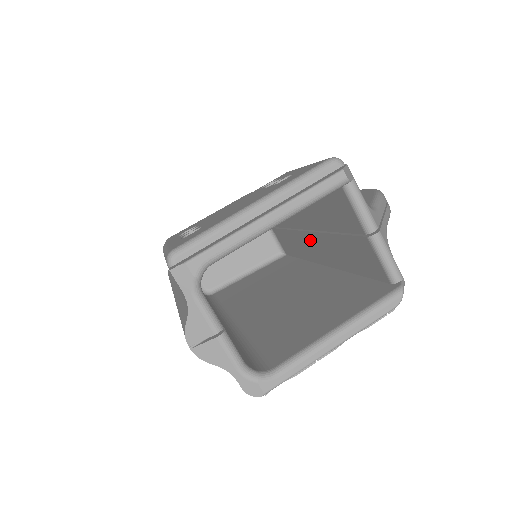
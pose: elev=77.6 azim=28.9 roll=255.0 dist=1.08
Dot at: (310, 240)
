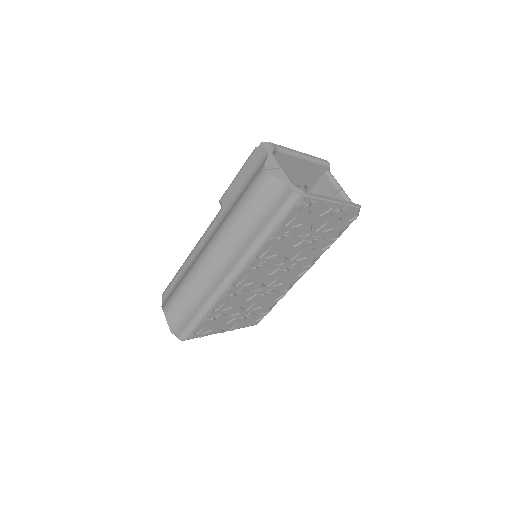
Dot at: occluded
